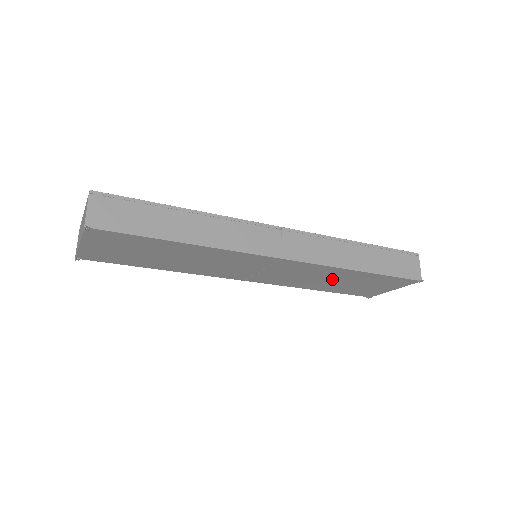
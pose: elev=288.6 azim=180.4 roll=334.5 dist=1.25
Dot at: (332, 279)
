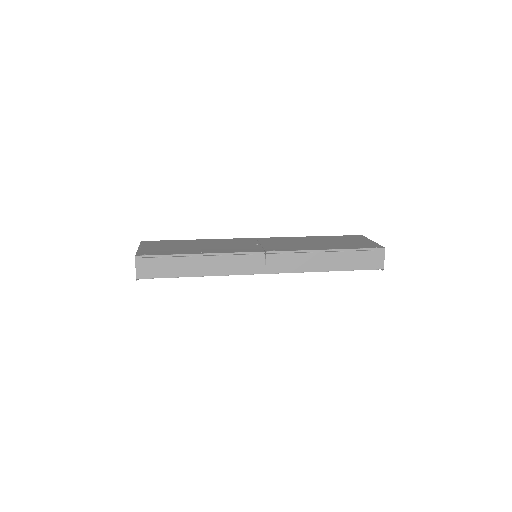
Dot at: occluded
